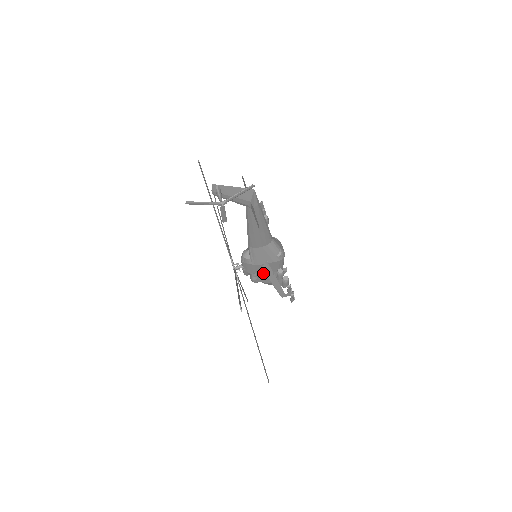
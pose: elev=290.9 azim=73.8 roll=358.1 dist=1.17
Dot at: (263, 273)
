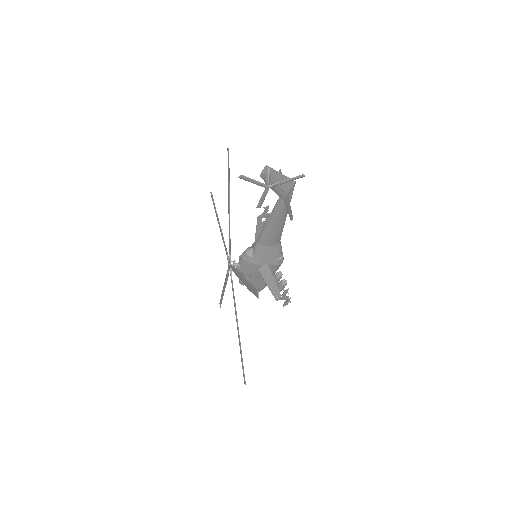
Dot at: (256, 275)
